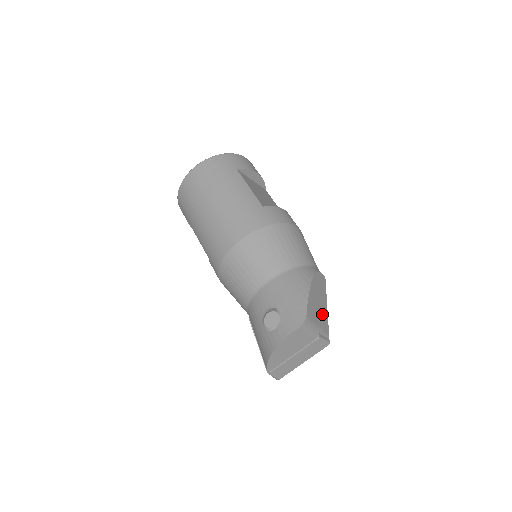
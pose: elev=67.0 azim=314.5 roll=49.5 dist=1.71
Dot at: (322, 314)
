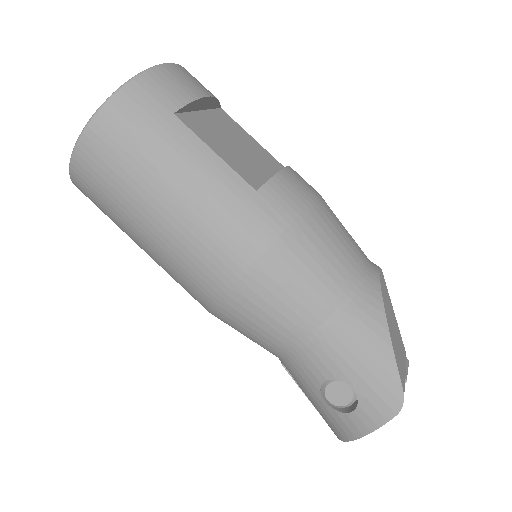
Dot at: (398, 340)
